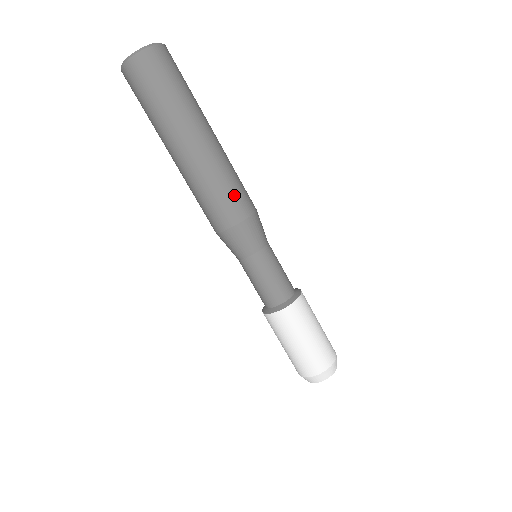
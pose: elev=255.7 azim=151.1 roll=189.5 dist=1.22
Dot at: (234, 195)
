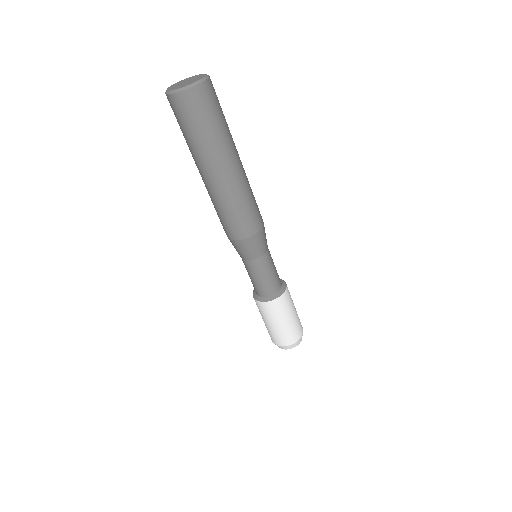
Dot at: (251, 214)
